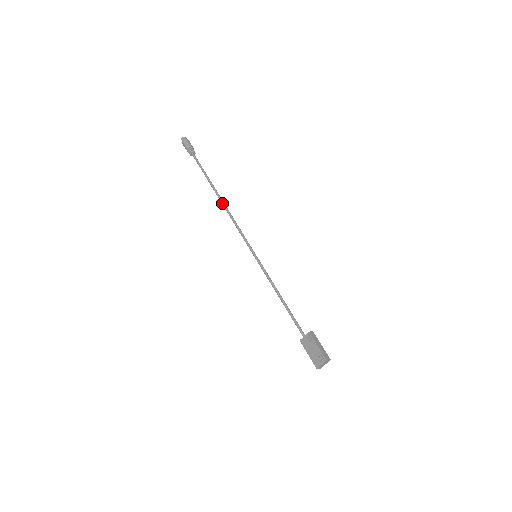
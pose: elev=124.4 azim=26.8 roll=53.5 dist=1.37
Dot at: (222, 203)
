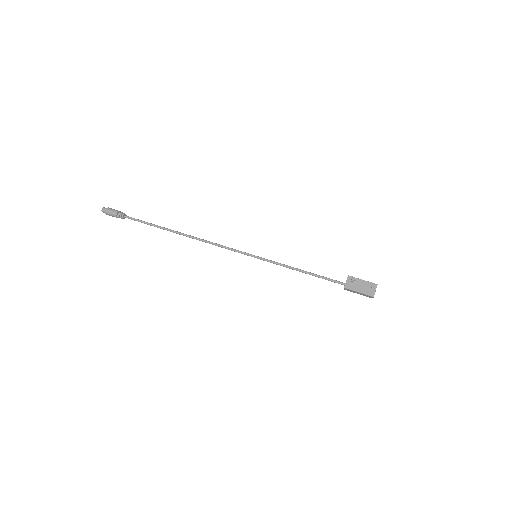
Dot at: (190, 236)
